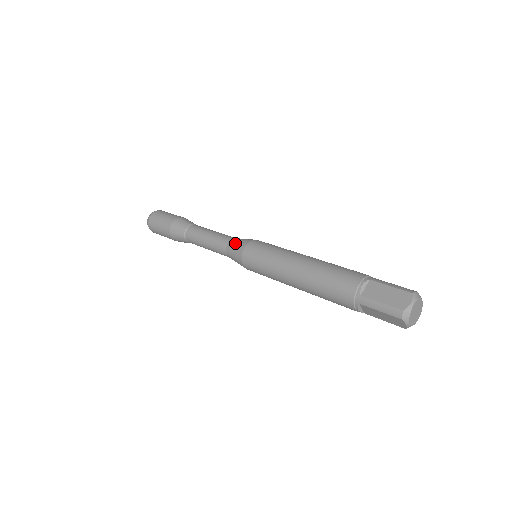
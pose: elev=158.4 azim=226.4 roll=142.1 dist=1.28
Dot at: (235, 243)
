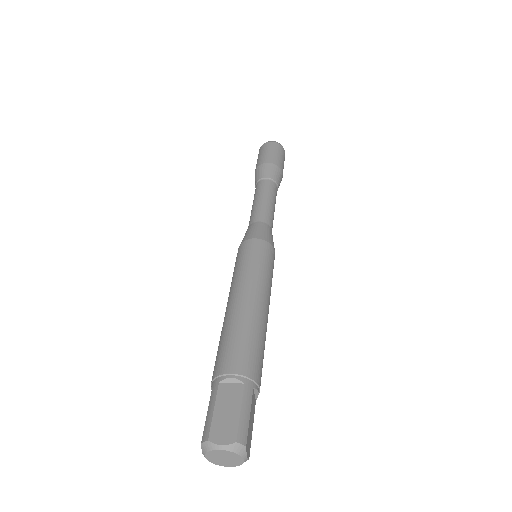
Dot at: occluded
